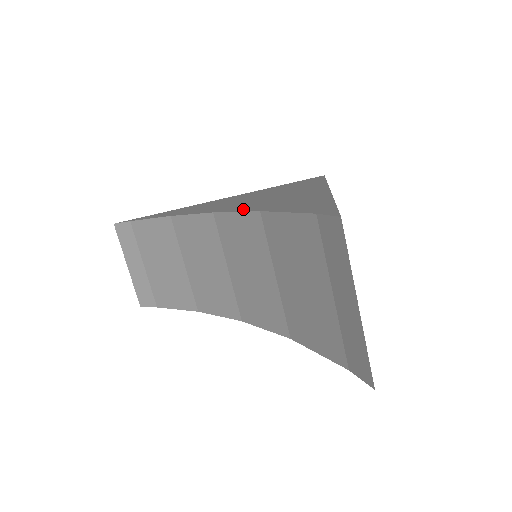
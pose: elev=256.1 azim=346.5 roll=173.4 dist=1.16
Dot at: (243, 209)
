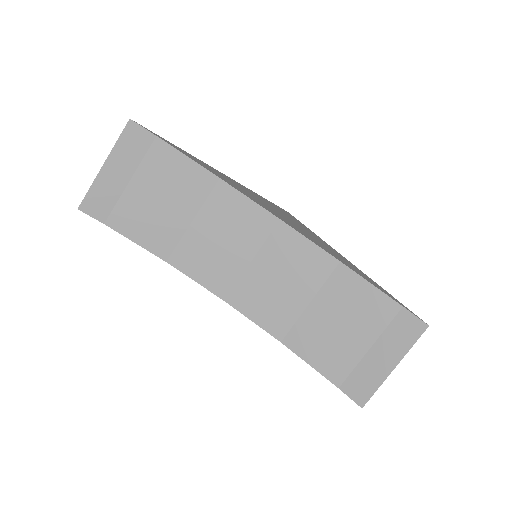
Dot at: (313, 241)
